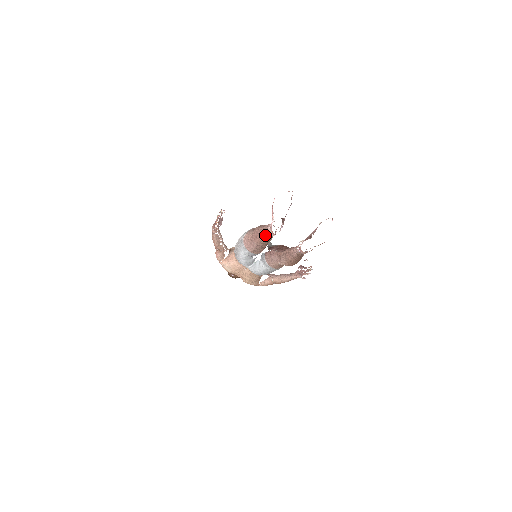
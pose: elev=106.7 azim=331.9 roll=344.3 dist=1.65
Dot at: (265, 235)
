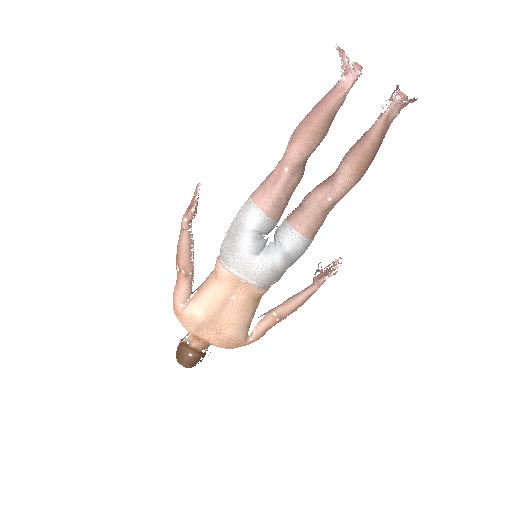
Dot at: (331, 100)
